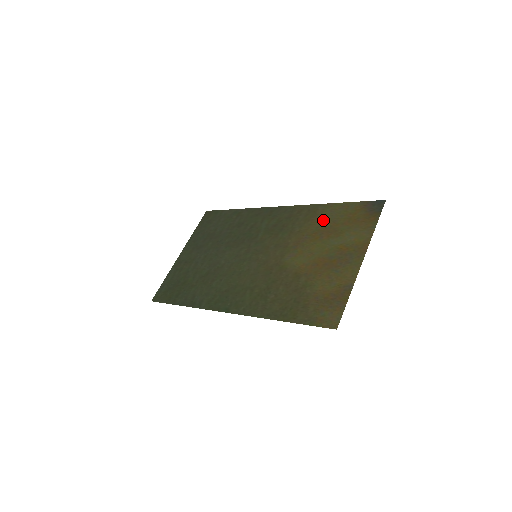
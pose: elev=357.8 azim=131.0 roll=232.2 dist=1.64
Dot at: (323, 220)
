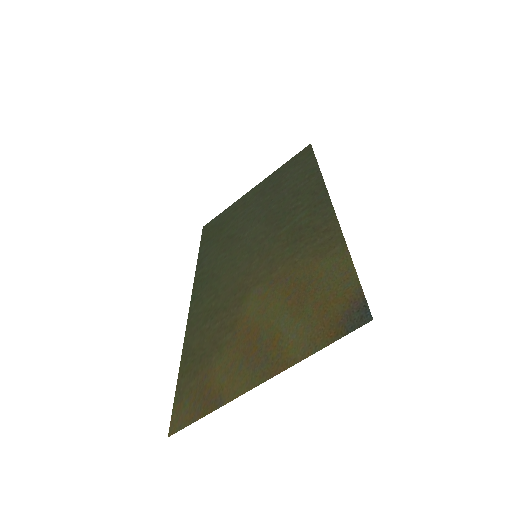
Dot at: (317, 272)
